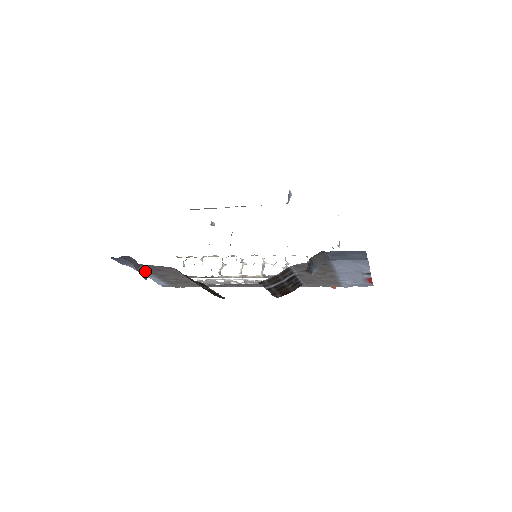
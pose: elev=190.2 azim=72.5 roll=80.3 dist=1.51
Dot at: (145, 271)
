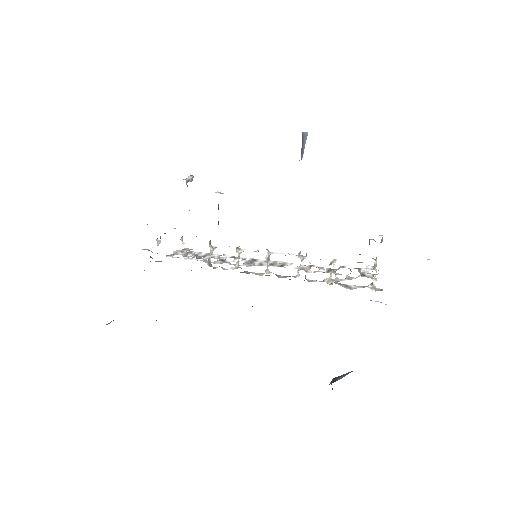
Dot at: occluded
